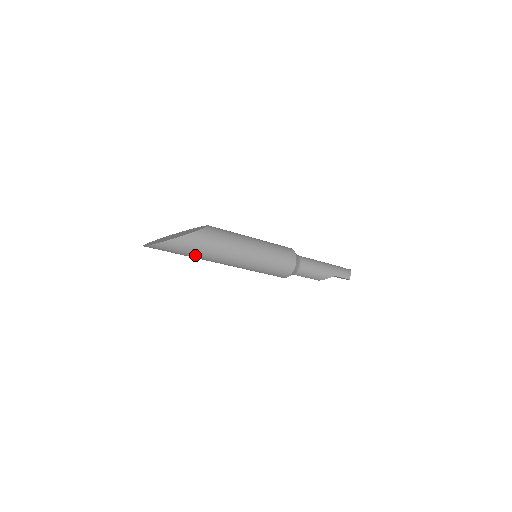
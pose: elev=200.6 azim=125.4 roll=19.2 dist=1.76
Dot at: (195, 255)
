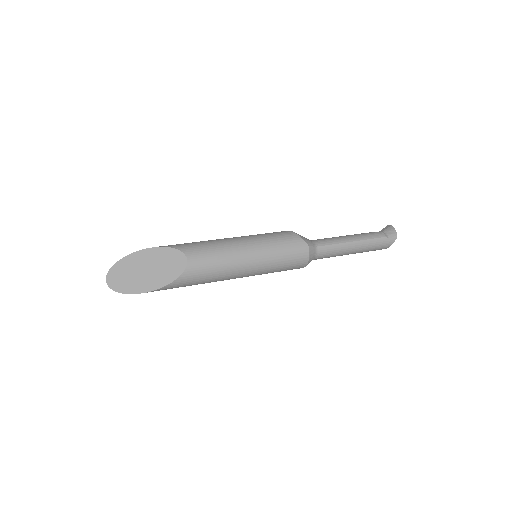
Dot at: occluded
